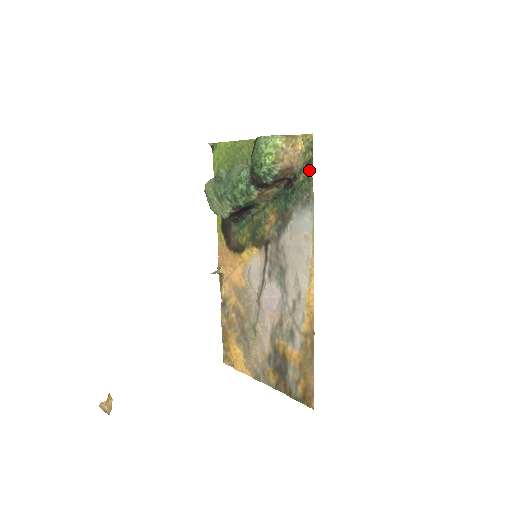
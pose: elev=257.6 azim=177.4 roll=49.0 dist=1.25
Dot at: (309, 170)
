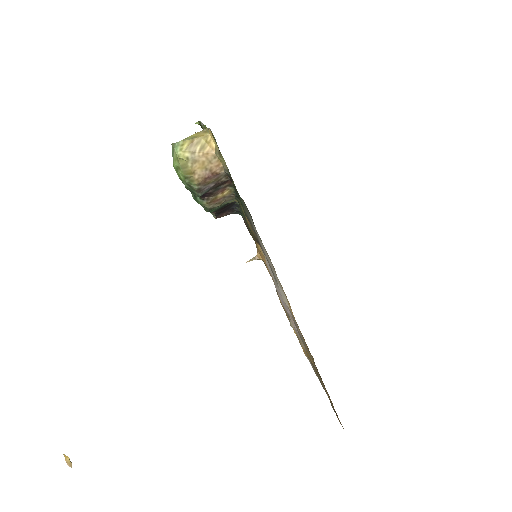
Dot at: occluded
